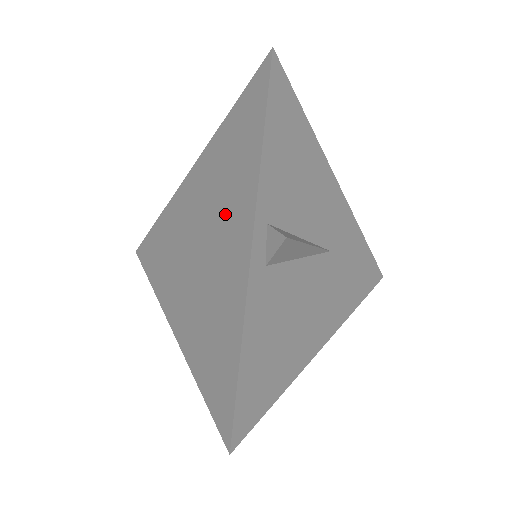
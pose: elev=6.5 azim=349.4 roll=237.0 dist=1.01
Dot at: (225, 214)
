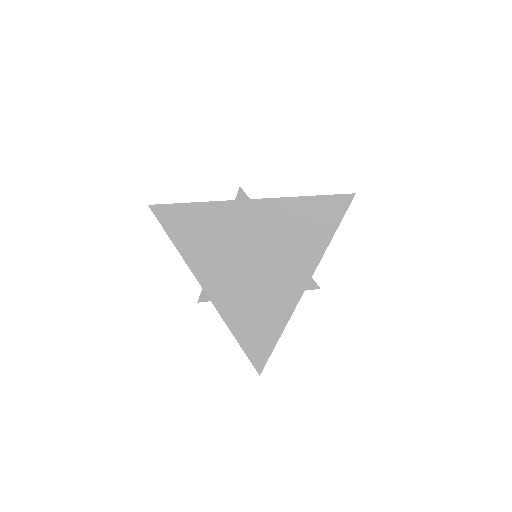
Dot at: (287, 257)
